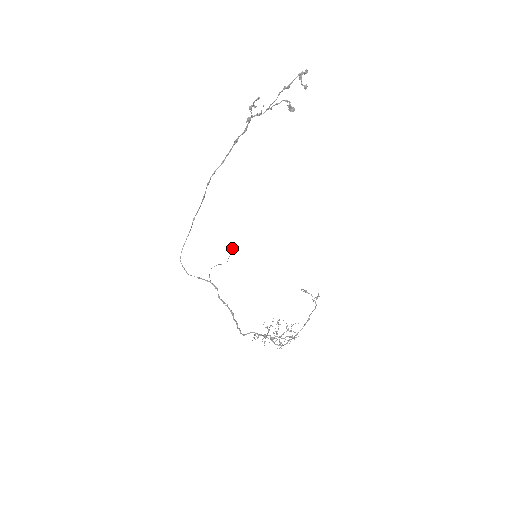
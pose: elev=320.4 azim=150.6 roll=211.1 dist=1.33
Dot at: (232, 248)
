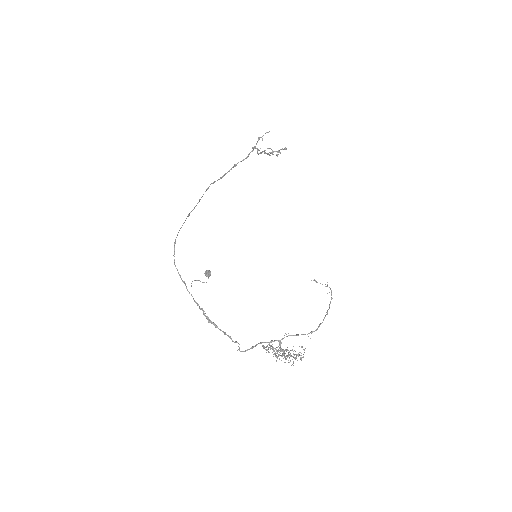
Dot at: (209, 270)
